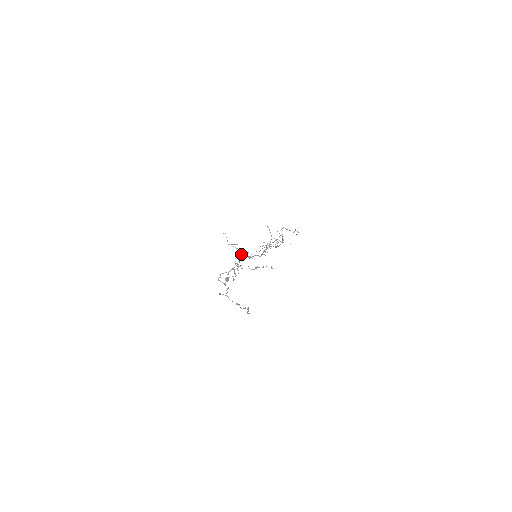
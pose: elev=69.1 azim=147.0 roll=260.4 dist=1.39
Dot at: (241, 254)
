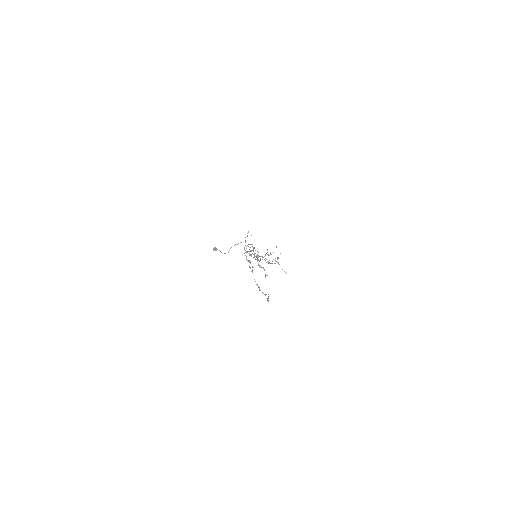
Dot at: occluded
